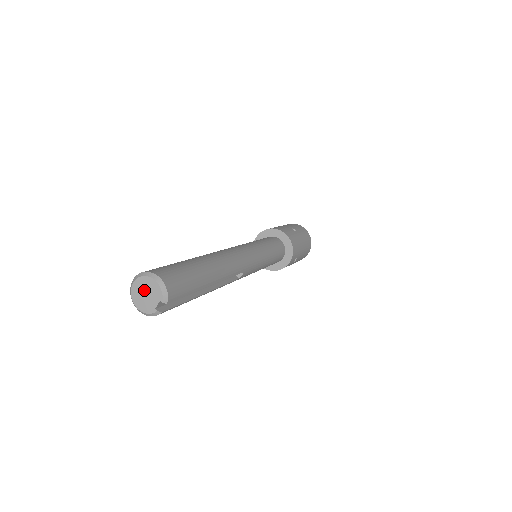
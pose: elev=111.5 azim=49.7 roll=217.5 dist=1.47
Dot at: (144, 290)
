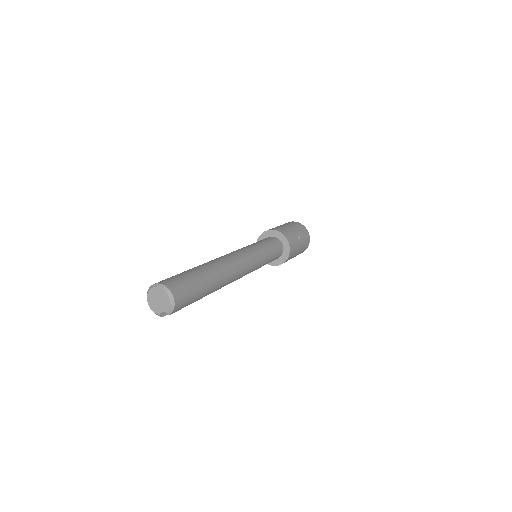
Dot at: (159, 297)
